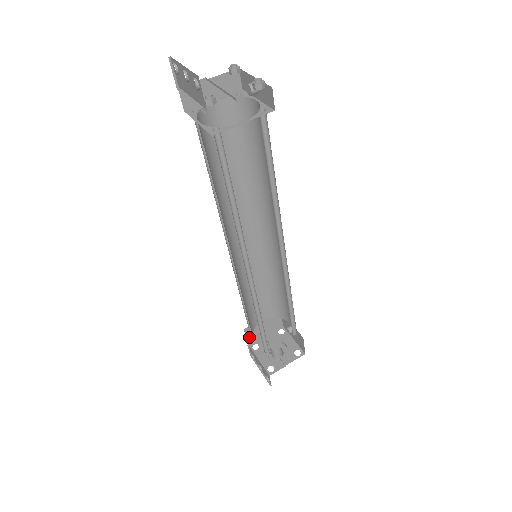
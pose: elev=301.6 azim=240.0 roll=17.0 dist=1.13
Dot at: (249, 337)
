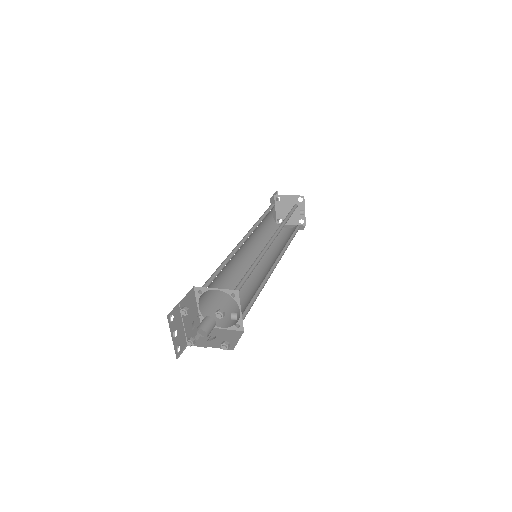
Dot at: occluded
